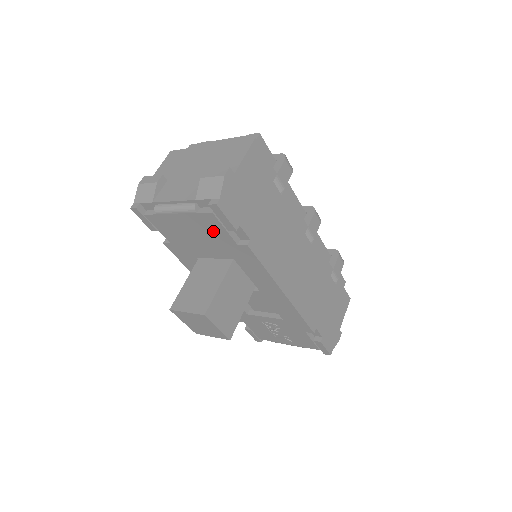
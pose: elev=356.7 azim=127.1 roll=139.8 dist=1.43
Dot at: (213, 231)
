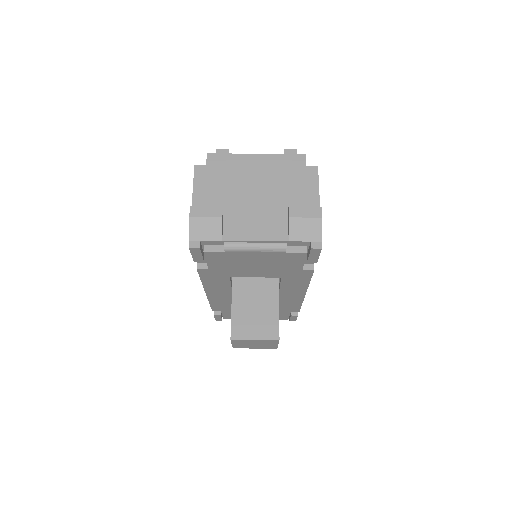
Dot at: (286, 262)
